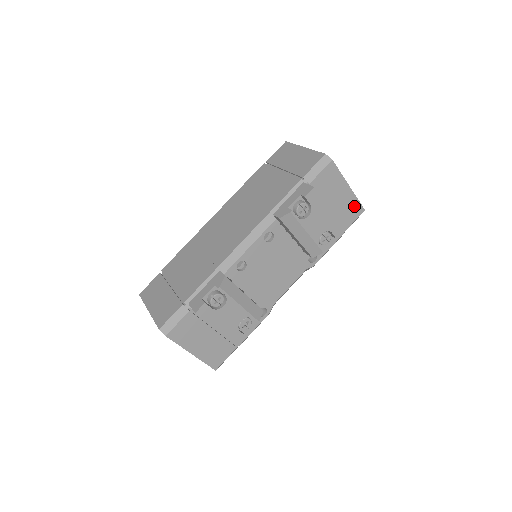
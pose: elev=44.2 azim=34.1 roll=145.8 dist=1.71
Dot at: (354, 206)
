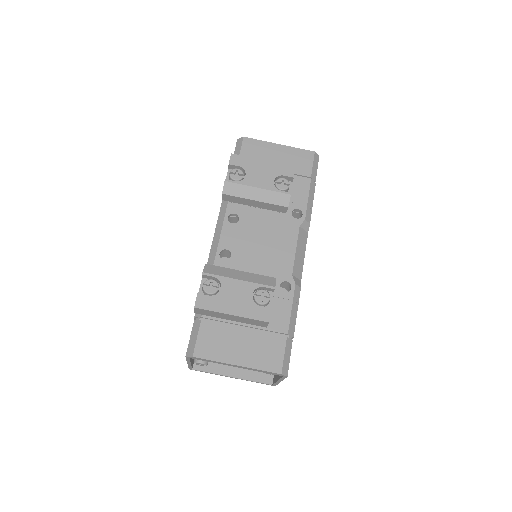
Dot at: (300, 155)
